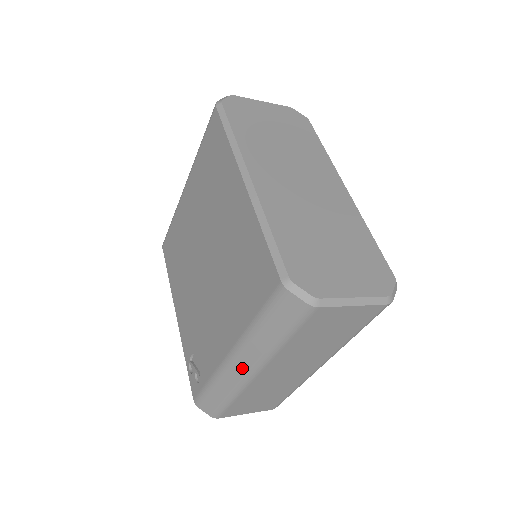
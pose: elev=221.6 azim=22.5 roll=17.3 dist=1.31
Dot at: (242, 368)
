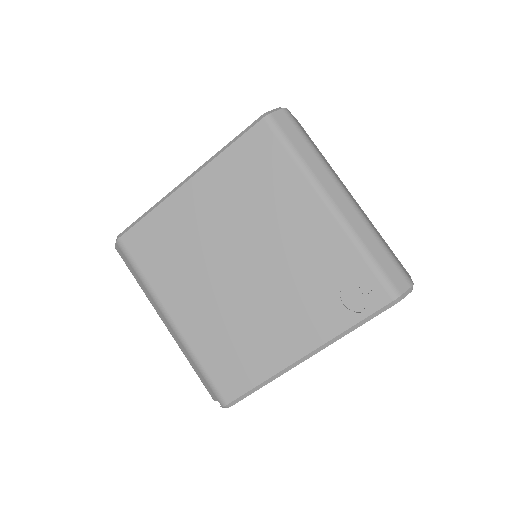
Dot at: (342, 200)
